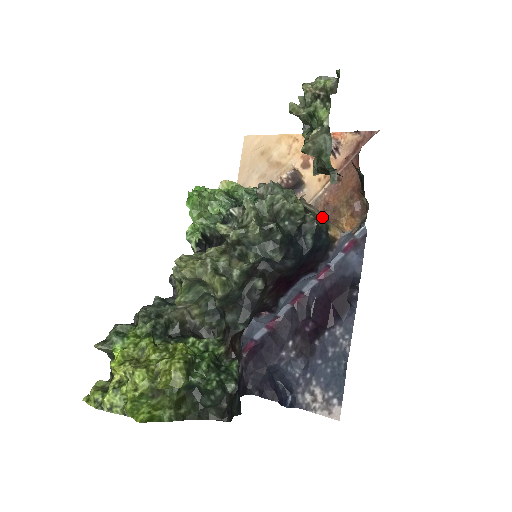
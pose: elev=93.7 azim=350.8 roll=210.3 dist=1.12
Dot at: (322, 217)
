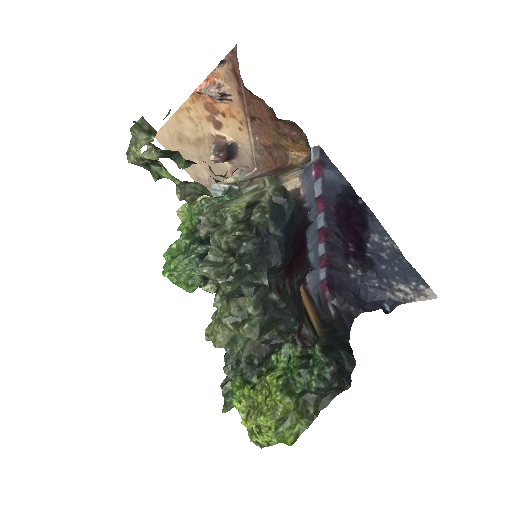
Dot at: (270, 181)
